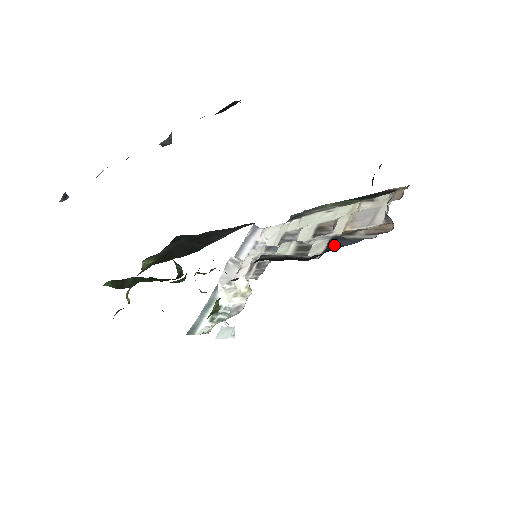
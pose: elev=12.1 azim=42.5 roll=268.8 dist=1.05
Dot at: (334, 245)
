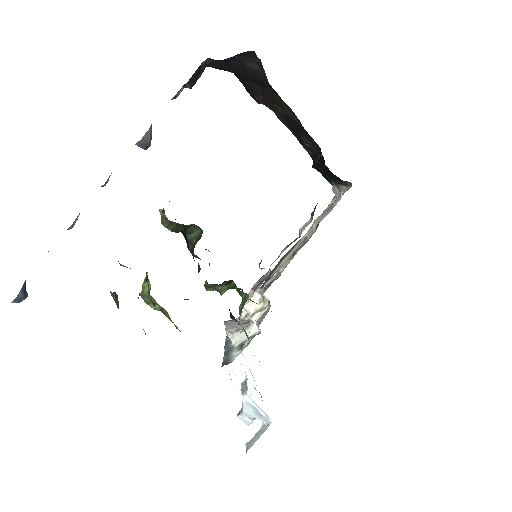
Dot at: occluded
